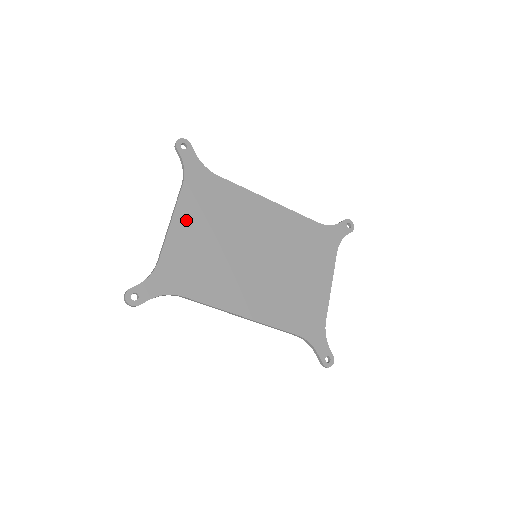
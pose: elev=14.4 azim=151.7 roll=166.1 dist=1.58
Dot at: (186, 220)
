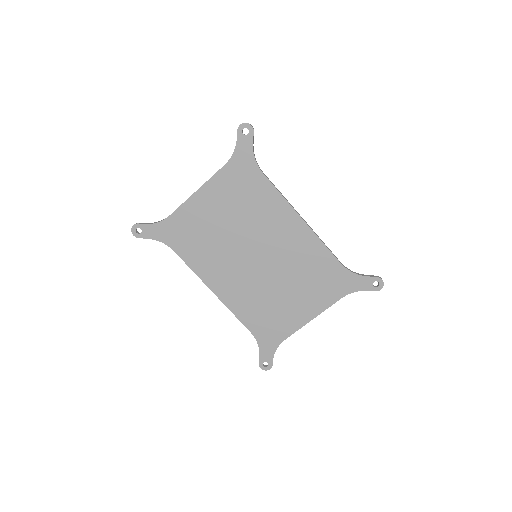
Dot at: (209, 197)
